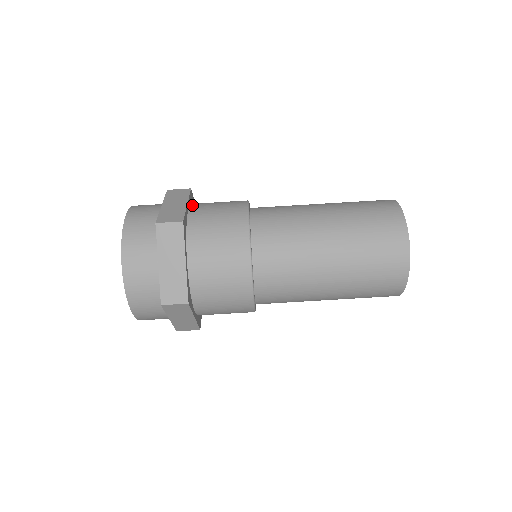
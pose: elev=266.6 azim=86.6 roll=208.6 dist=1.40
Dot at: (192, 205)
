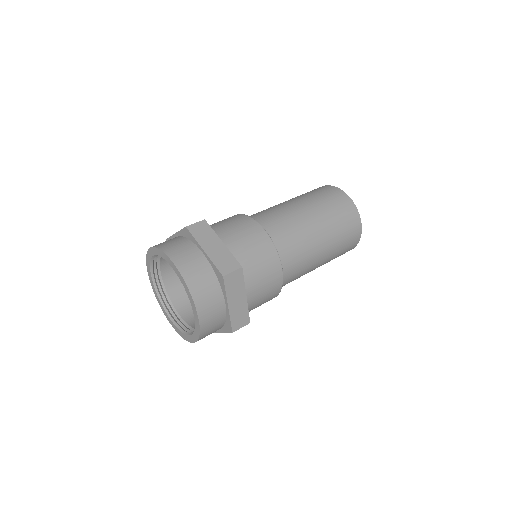
Dot at: occluded
